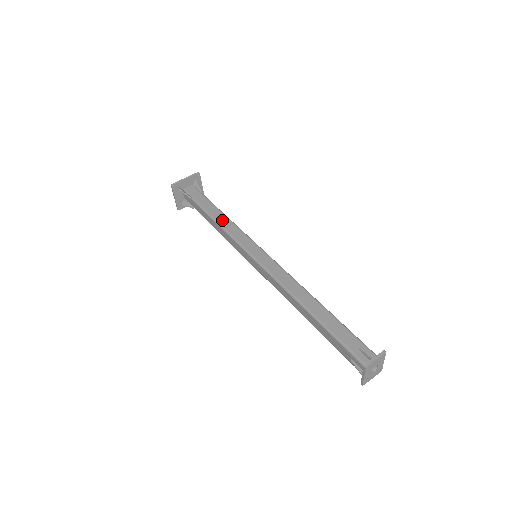
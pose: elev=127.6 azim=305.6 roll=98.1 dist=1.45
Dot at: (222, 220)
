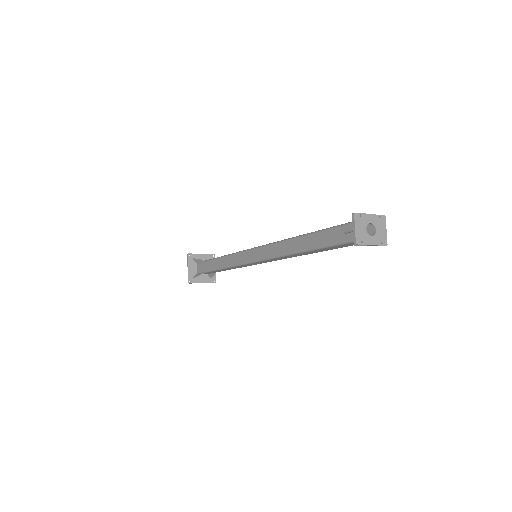
Dot at: (223, 263)
